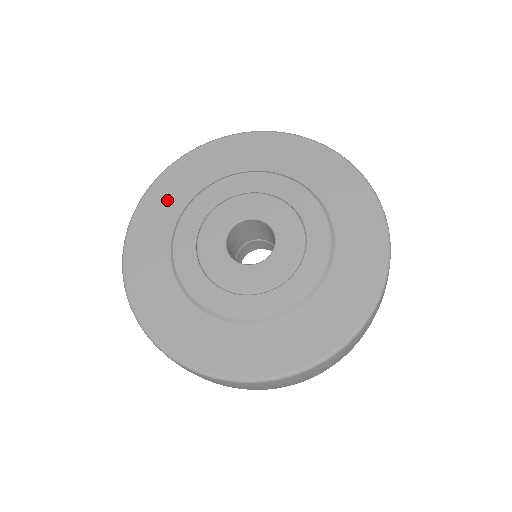
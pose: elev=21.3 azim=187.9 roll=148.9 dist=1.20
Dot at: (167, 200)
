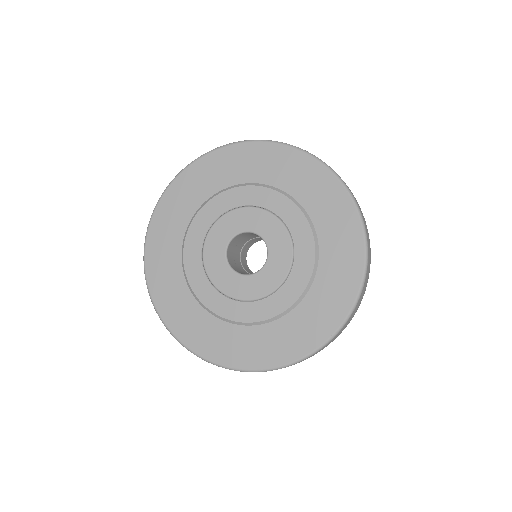
Dot at: (182, 202)
